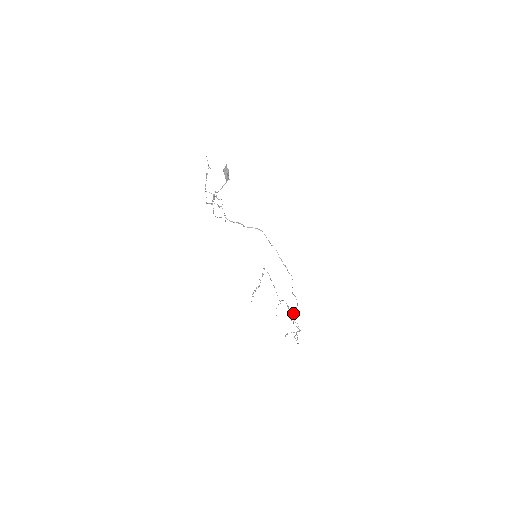
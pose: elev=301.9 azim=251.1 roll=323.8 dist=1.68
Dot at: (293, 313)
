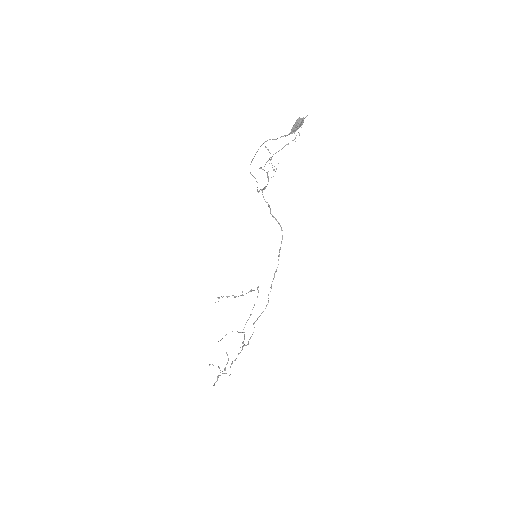
Dot at: (240, 352)
